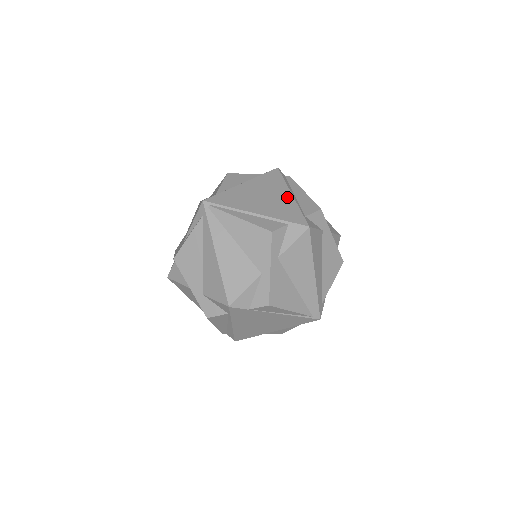
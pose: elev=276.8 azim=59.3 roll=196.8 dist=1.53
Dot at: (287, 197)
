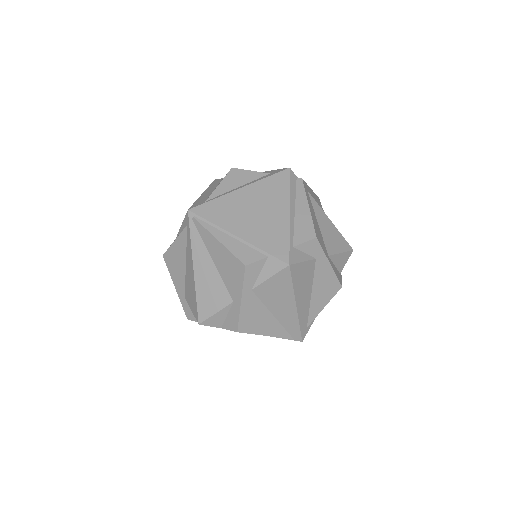
Dot at: (282, 216)
